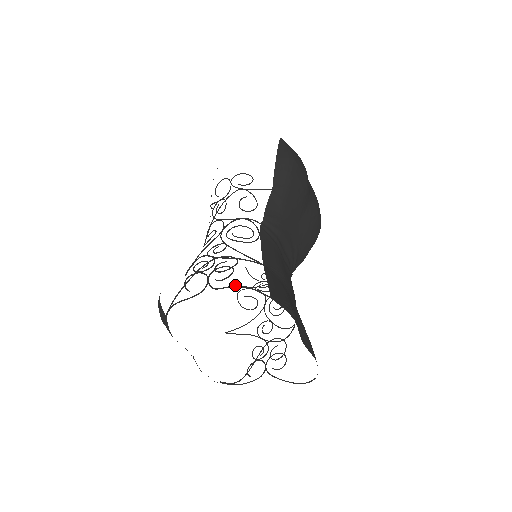
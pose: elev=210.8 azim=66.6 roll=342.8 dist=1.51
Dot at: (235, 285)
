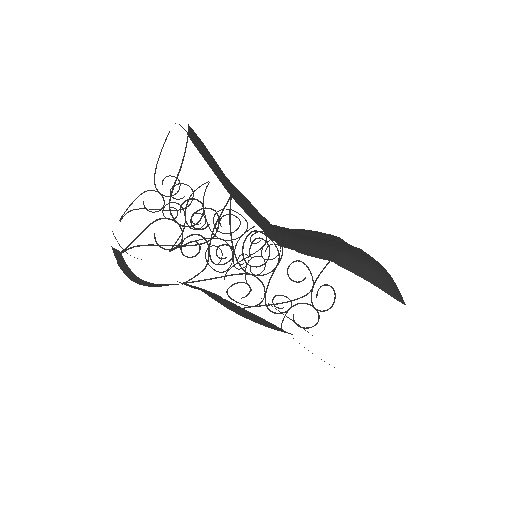
Dot at: occluded
